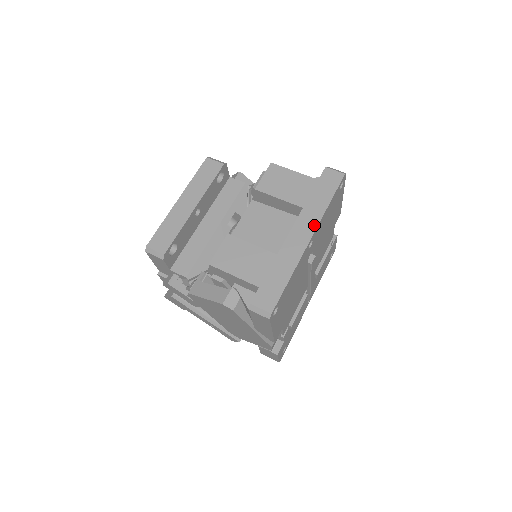
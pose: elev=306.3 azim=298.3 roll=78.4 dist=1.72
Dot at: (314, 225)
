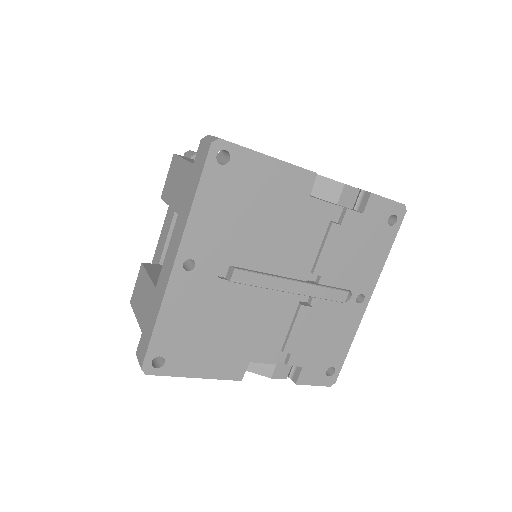
Dot at: (179, 240)
